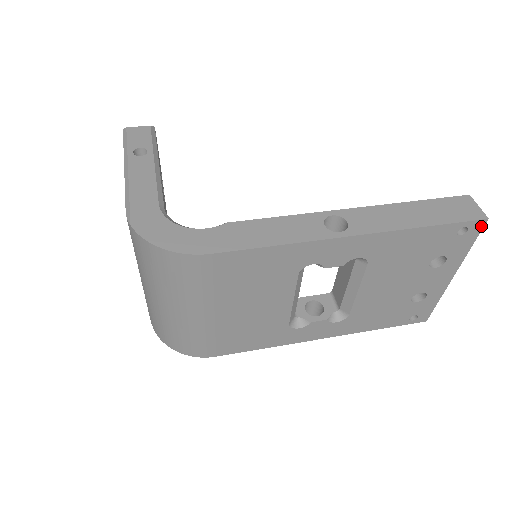
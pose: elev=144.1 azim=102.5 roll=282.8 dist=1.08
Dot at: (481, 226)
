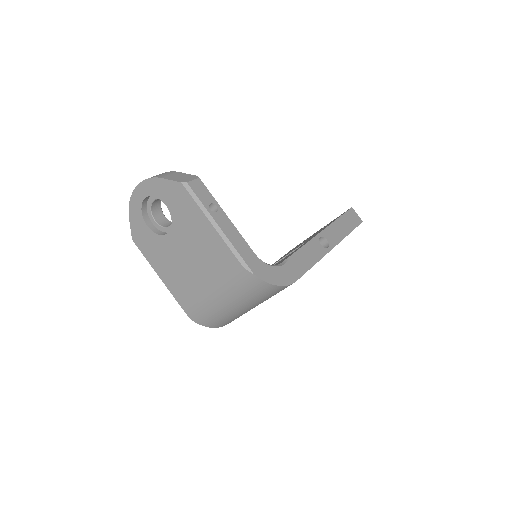
Dot at: occluded
